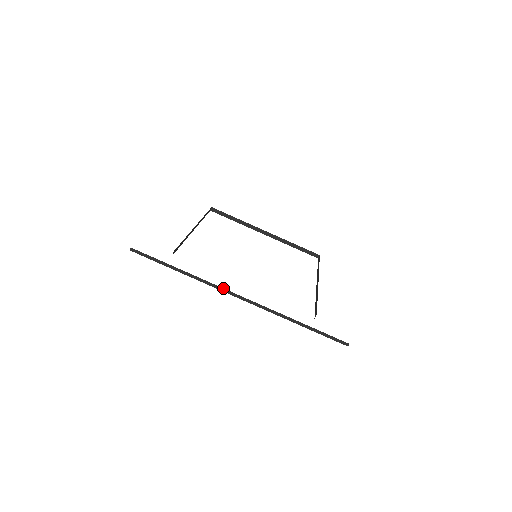
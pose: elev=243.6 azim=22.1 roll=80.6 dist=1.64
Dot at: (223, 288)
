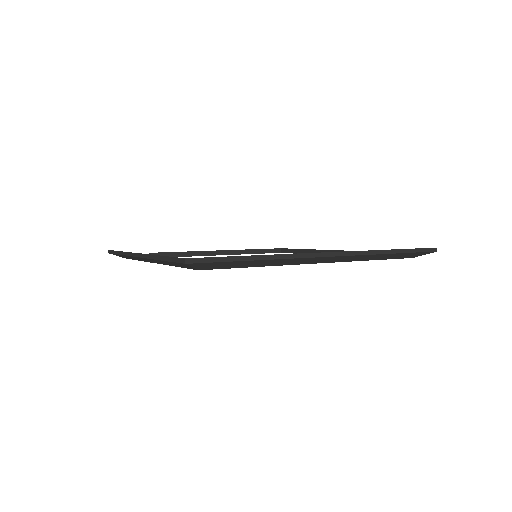
Dot at: (313, 253)
